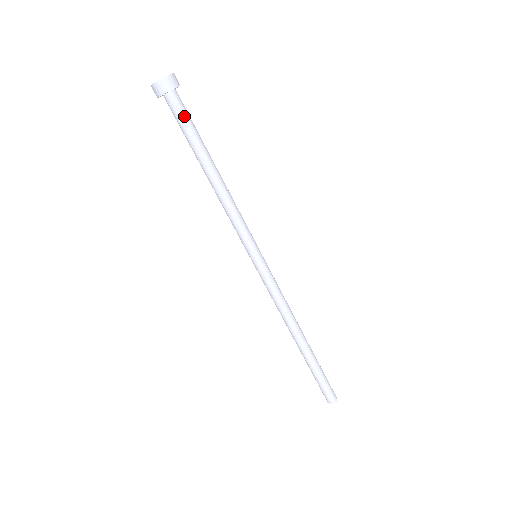
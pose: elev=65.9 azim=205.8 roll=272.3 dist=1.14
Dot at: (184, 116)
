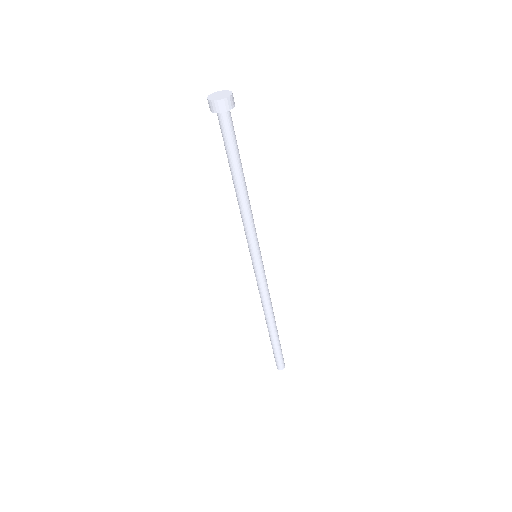
Dot at: (230, 134)
